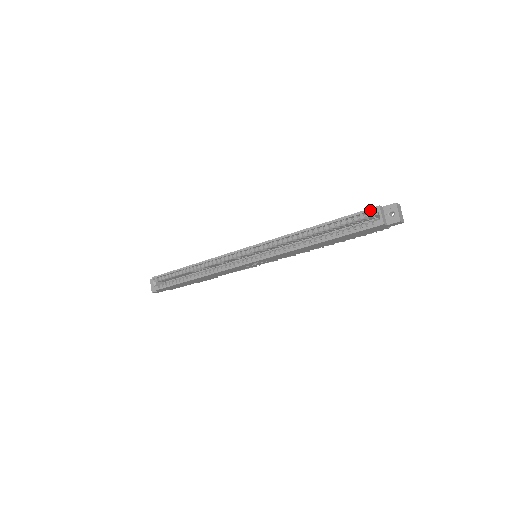
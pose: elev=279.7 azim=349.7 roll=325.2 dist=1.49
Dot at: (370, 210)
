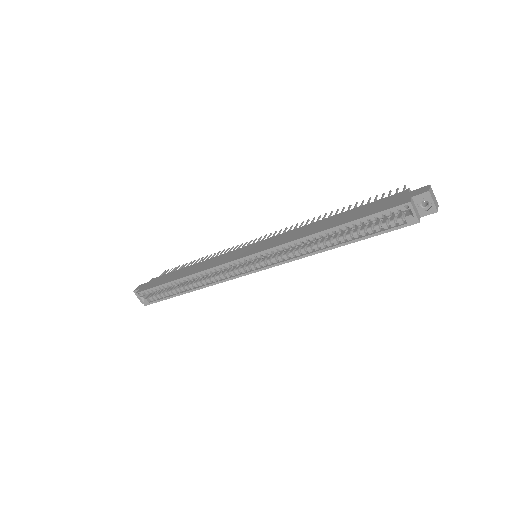
Dot at: (399, 208)
